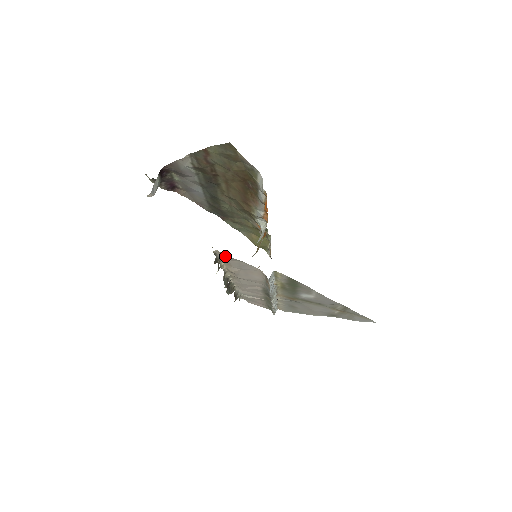
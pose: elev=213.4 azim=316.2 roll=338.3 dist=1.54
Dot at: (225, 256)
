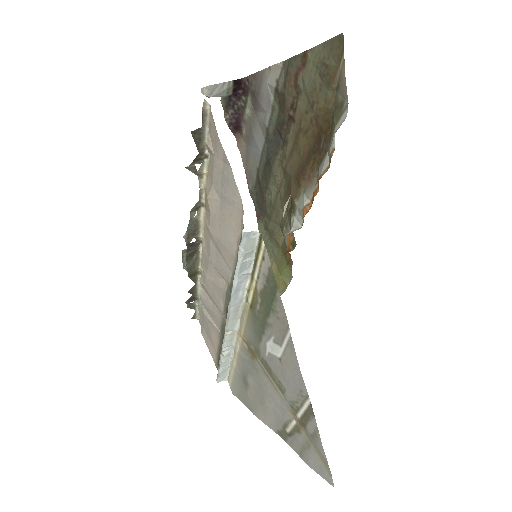
Dot at: (214, 135)
